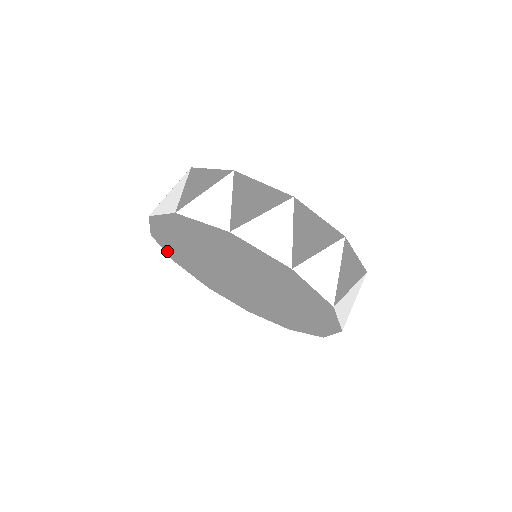
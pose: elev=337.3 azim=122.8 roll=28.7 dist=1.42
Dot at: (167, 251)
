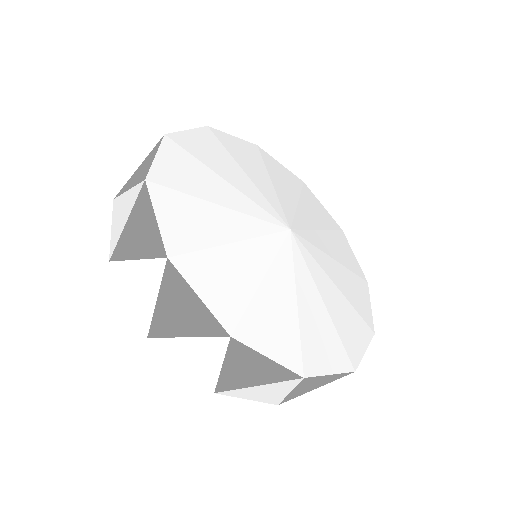
Dot at: occluded
